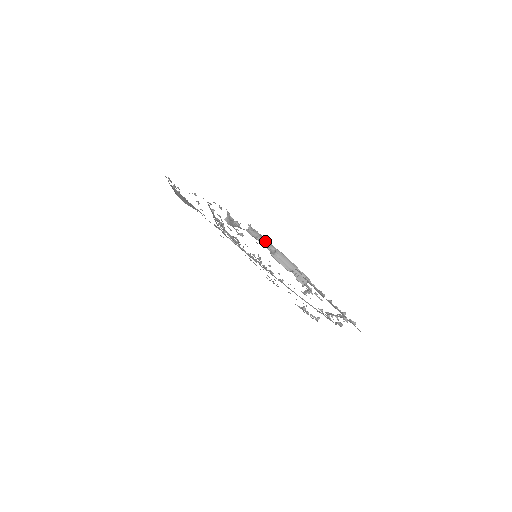
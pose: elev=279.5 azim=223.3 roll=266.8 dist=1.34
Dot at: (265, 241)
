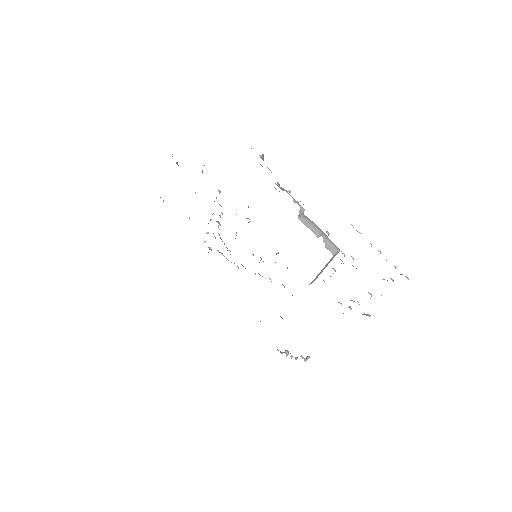
Dot at: (294, 199)
